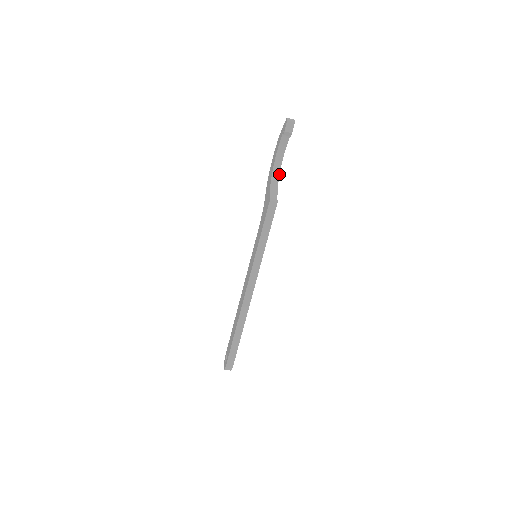
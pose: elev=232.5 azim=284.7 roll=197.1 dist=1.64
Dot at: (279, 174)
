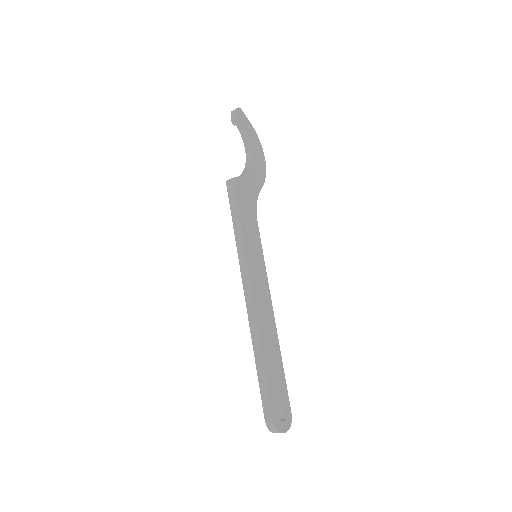
Dot at: (251, 163)
